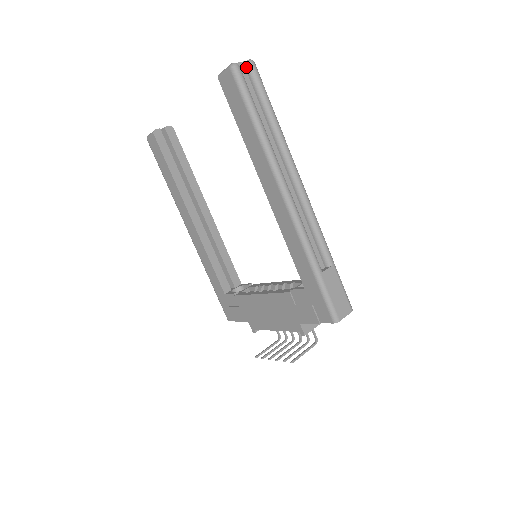
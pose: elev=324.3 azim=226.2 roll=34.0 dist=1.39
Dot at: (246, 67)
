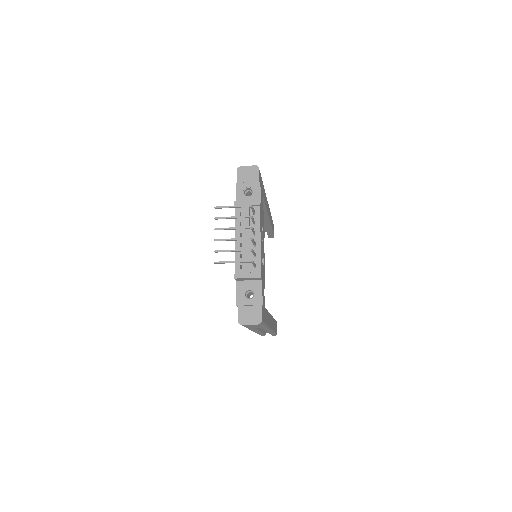
Dot at: occluded
